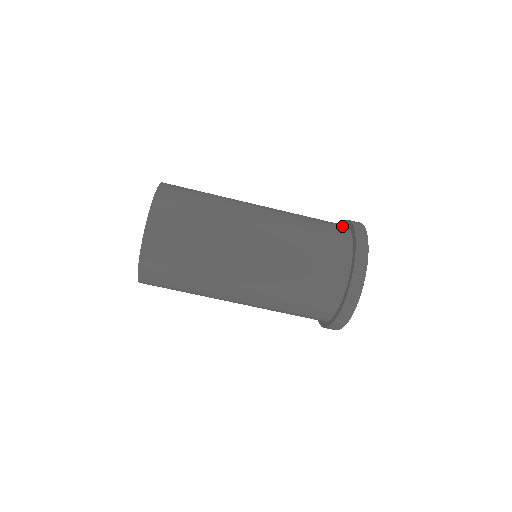
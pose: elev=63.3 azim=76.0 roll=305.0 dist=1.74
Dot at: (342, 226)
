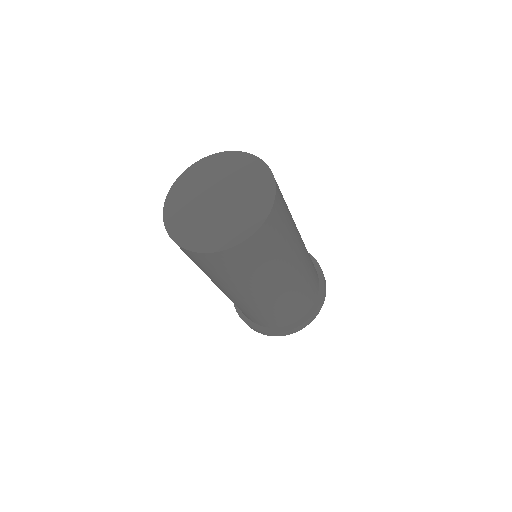
Dot at: (312, 302)
